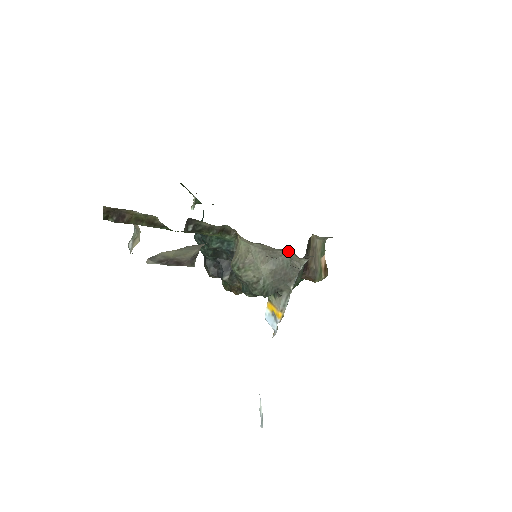
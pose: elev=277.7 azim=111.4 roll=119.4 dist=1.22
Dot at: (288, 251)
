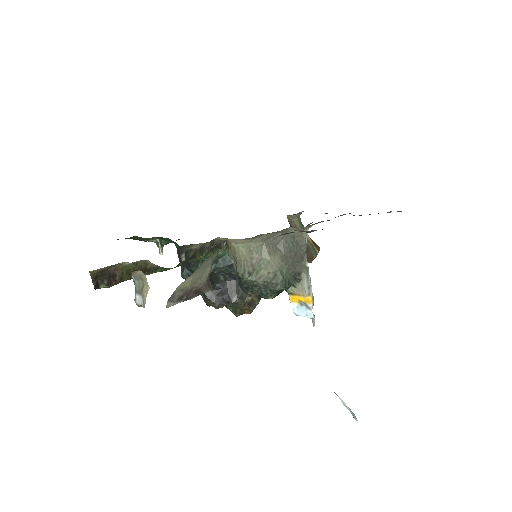
Dot at: (287, 230)
